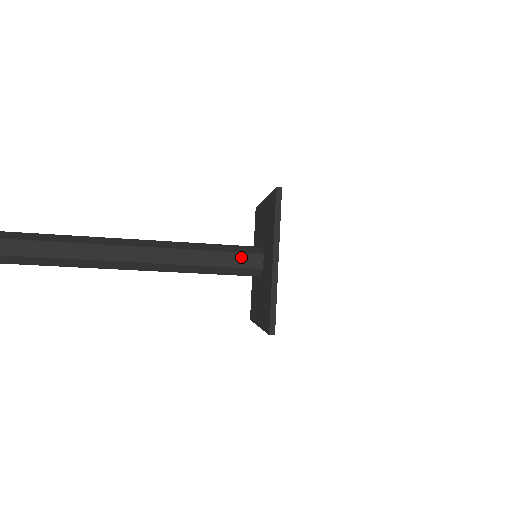
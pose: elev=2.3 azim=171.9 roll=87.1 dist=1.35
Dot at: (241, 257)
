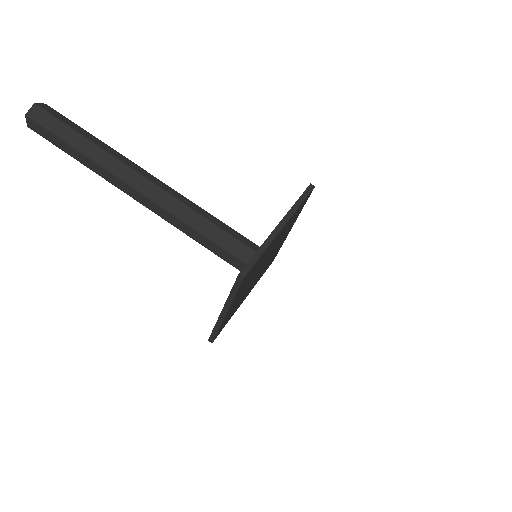
Dot at: (232, 258)
